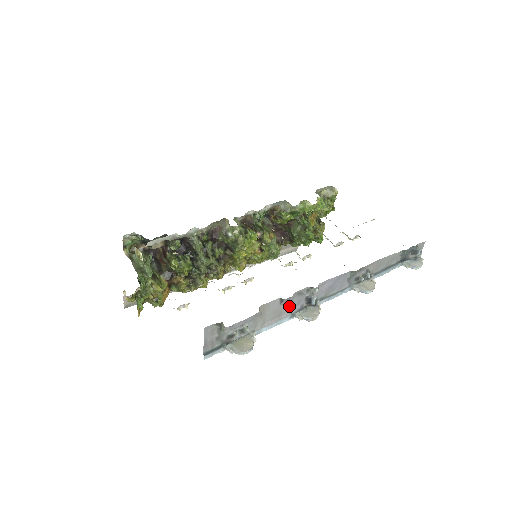
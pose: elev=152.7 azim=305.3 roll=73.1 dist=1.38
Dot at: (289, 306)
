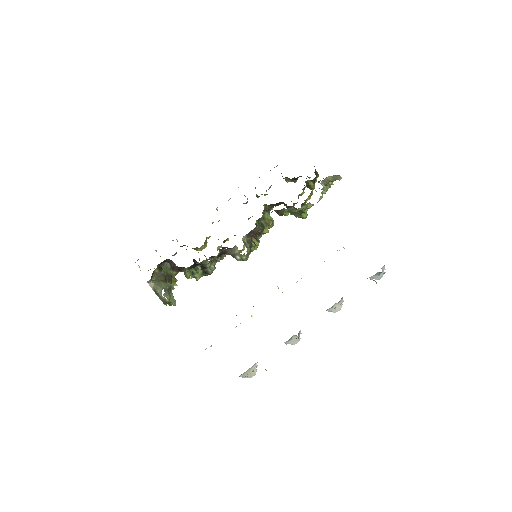
Dot at: occluded
